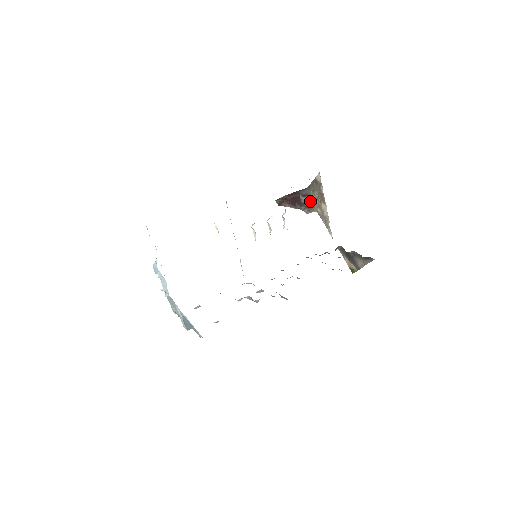
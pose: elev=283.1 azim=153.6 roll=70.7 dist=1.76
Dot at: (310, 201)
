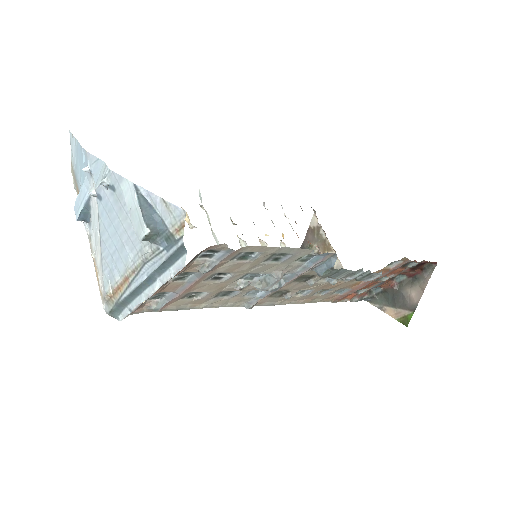
Dot at: occluded
